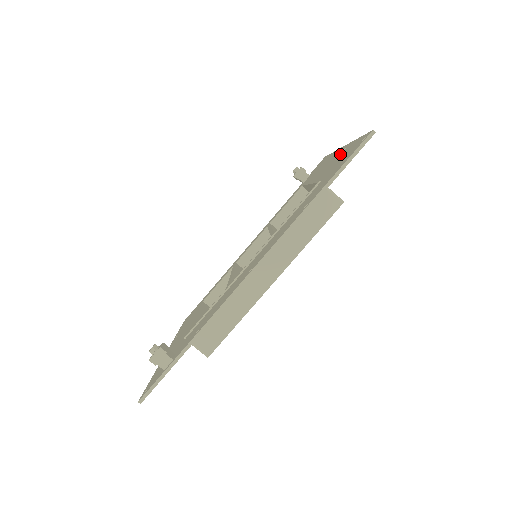
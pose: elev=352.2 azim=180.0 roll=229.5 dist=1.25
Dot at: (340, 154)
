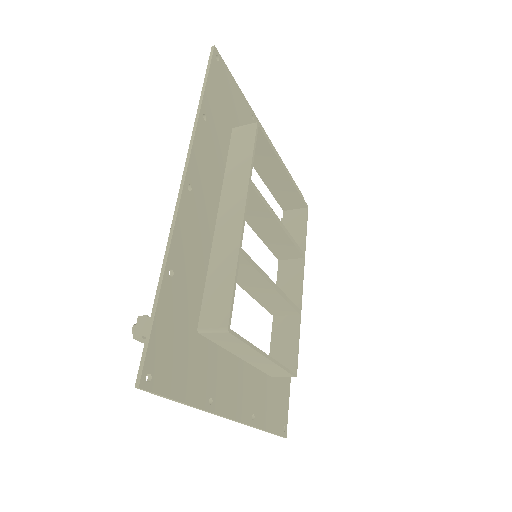
Dot at: (248, 122)
